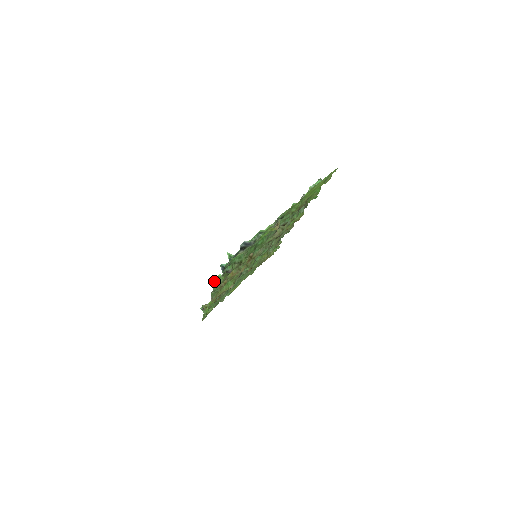
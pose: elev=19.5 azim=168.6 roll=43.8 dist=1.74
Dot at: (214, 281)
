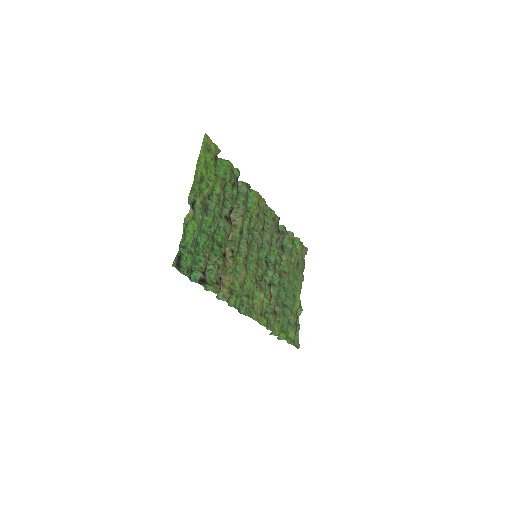
Dot at: occluded
